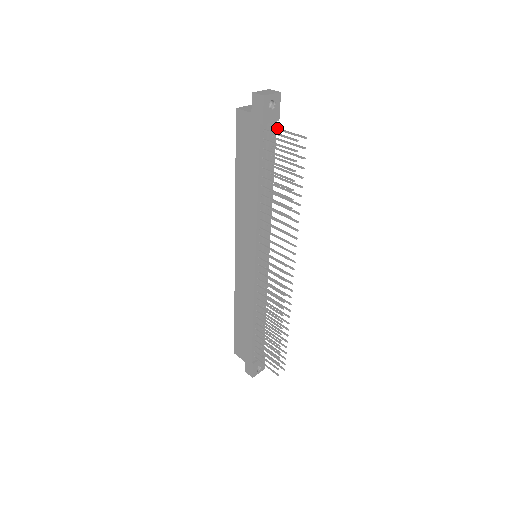
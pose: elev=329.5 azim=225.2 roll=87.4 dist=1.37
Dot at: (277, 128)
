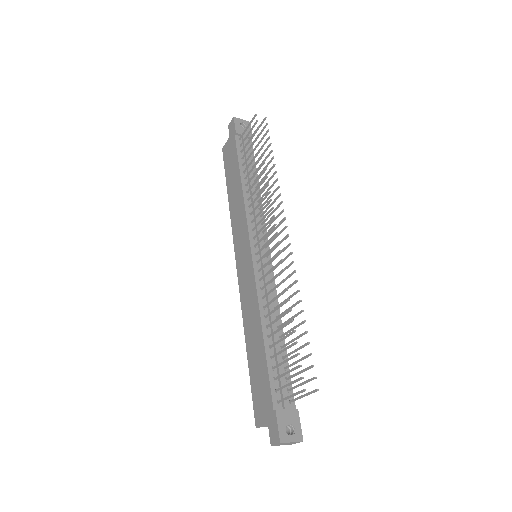
Dot at: occluded
